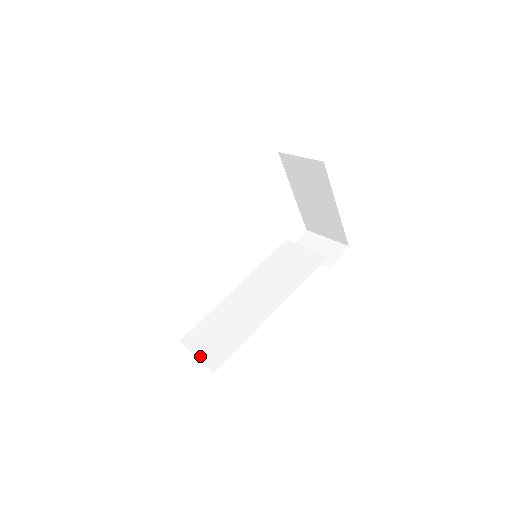
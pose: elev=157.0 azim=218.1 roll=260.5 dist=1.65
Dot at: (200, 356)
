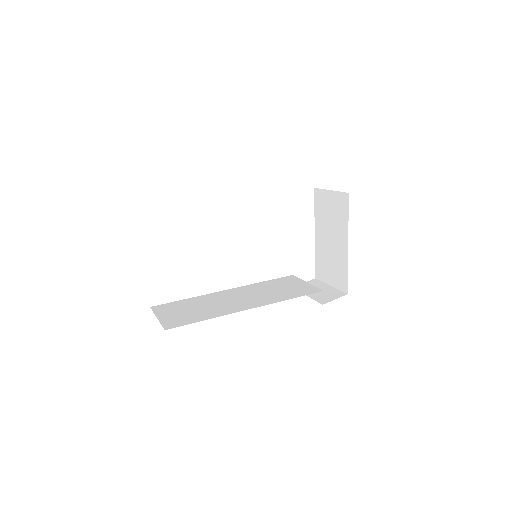
Dot at: (161, 318)
